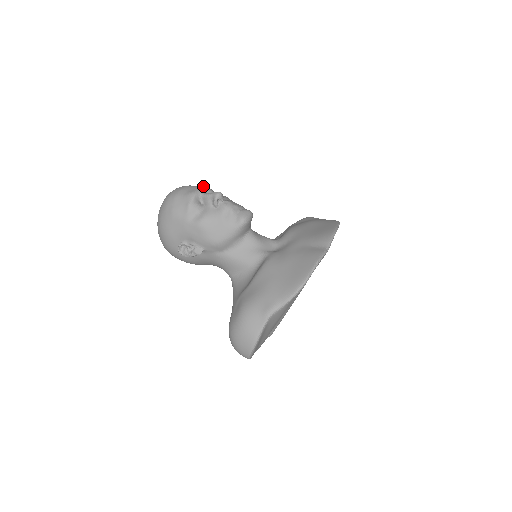
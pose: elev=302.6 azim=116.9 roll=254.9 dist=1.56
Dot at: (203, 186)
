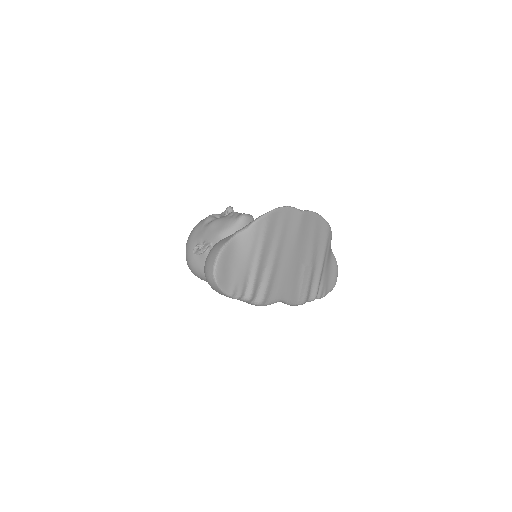
Dot at: occluded
